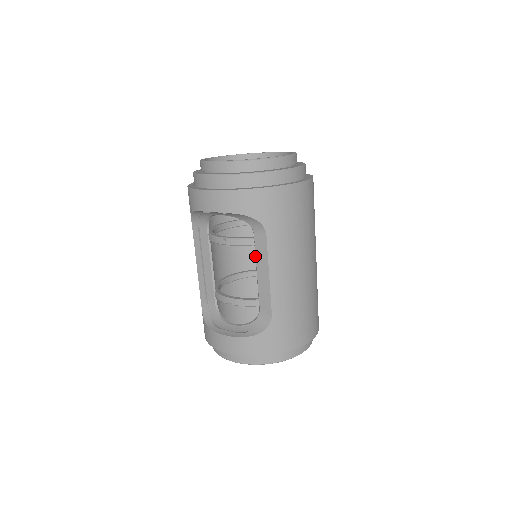
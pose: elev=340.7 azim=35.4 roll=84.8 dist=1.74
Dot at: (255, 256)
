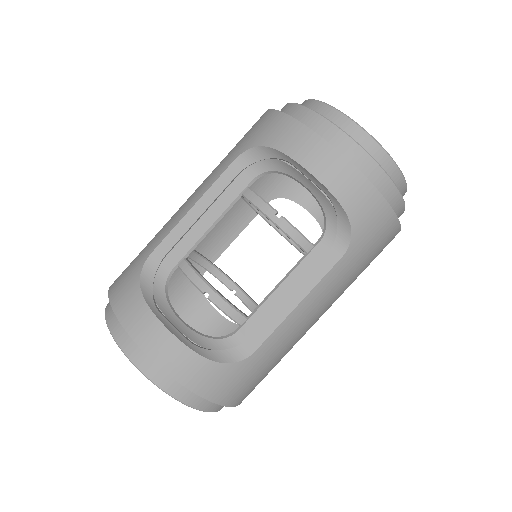
Dot at: (295, 266)
